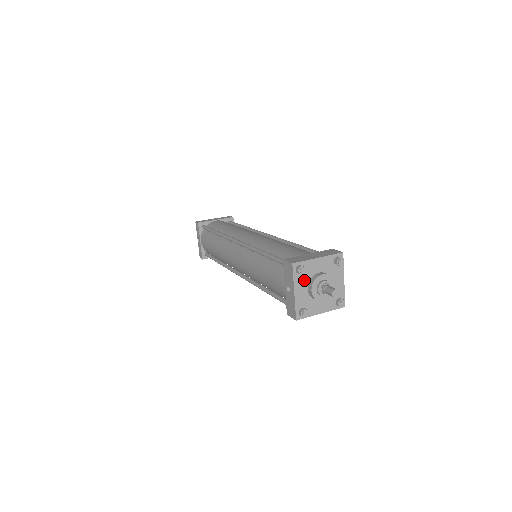
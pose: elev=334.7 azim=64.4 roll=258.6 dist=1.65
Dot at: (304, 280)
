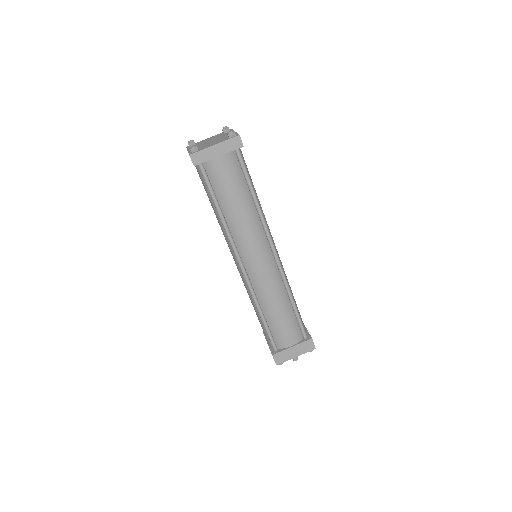
Dot at: occluded
